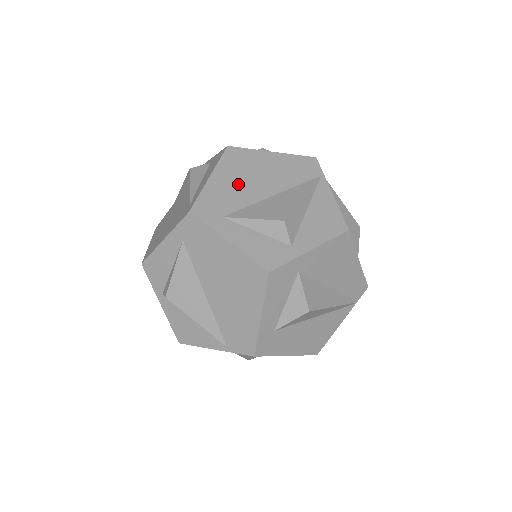
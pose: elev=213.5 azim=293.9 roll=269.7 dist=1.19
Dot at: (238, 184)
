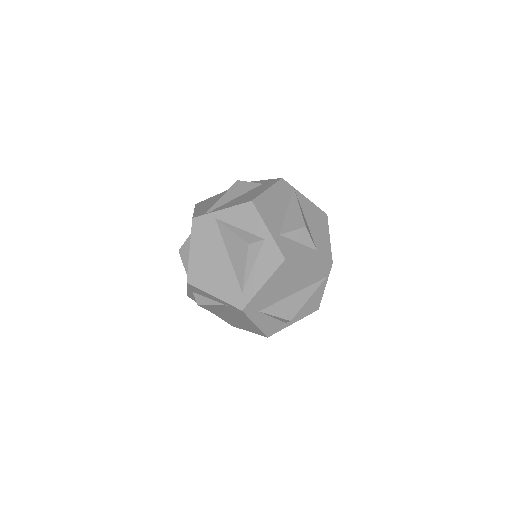
Dot at: (278, 289)
